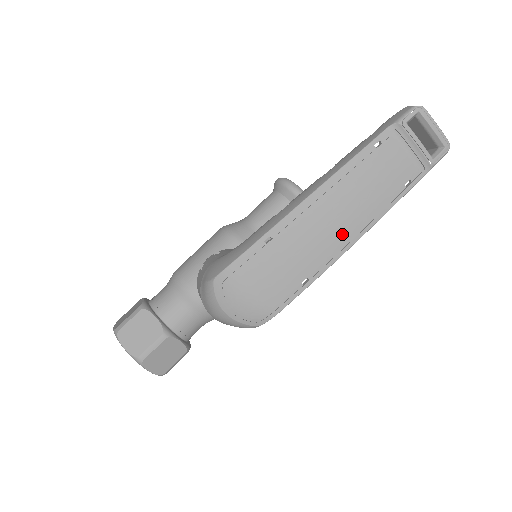
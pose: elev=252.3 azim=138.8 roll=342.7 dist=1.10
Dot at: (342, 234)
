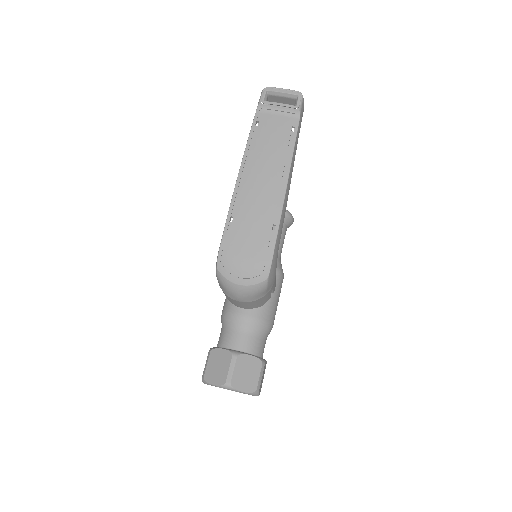
Dot at: (274, 184)
